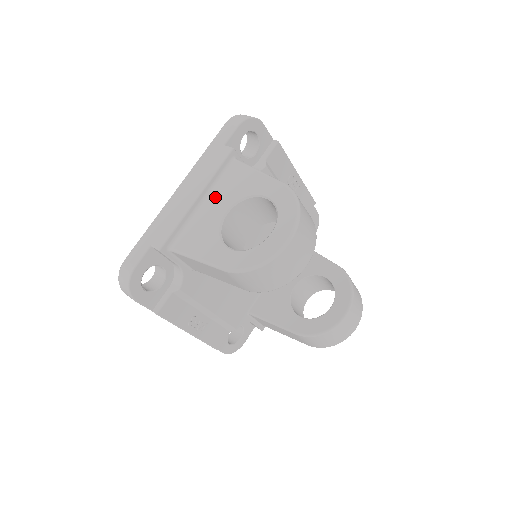
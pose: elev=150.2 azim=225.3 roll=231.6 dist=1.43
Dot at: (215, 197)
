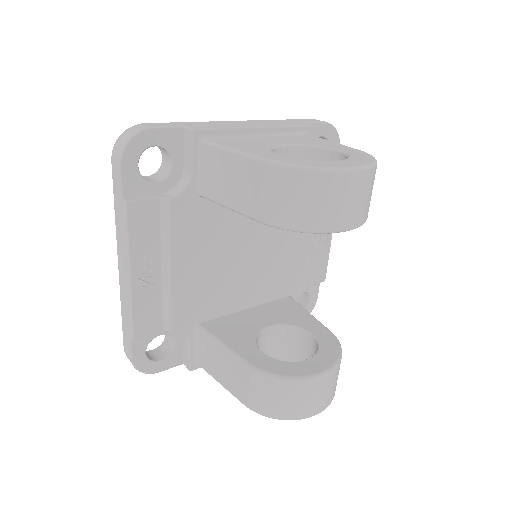
Dot at: (277, 138)
